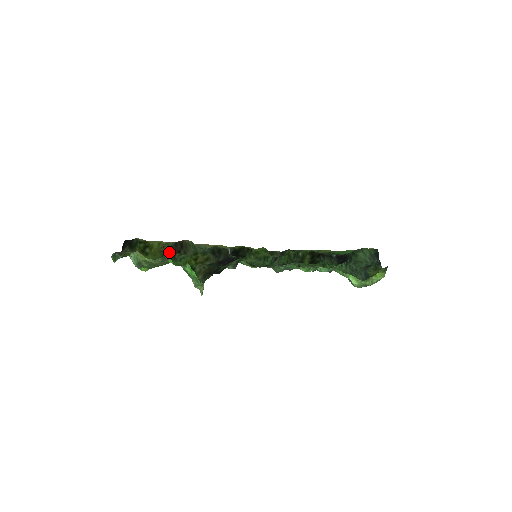
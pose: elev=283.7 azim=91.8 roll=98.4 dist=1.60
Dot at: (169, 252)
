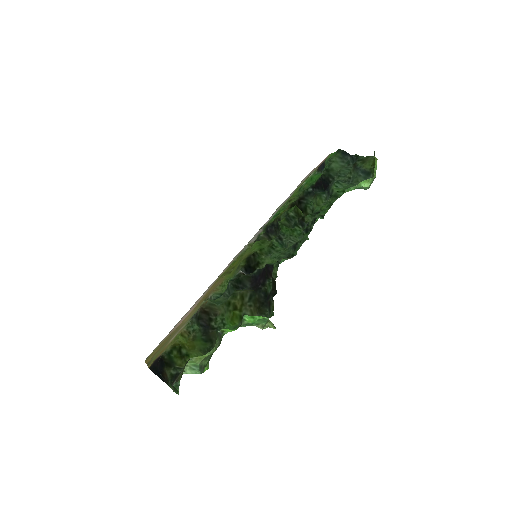
Dot at: (203, 330)
